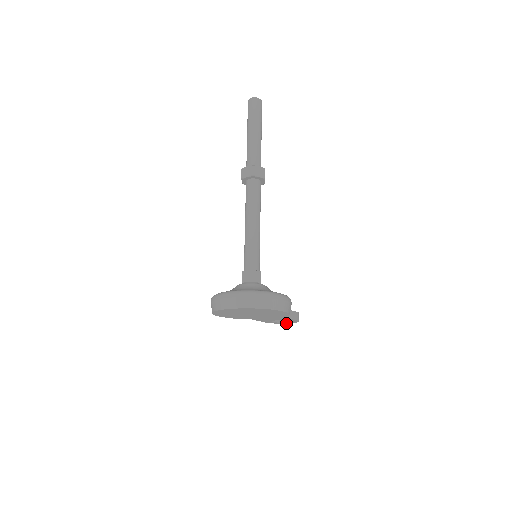
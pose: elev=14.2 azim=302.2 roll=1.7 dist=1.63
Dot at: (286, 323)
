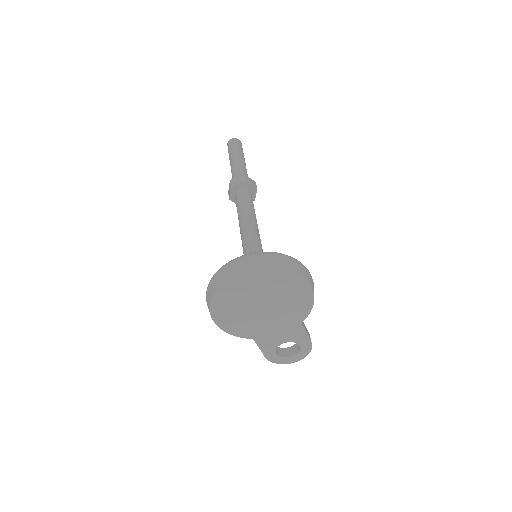
Dot at: (291, 362)
